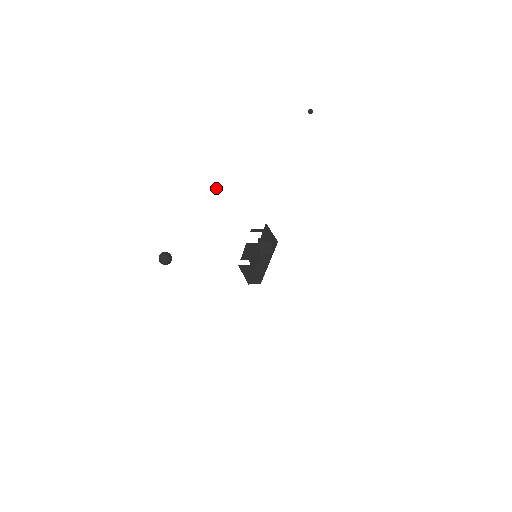
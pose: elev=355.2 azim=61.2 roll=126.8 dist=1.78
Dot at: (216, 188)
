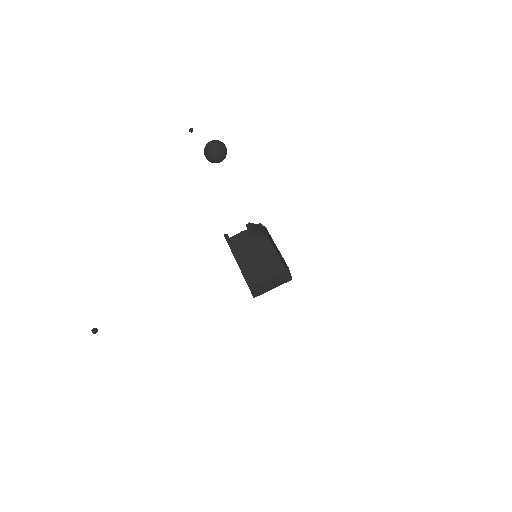
Dot at: (94, 328)
